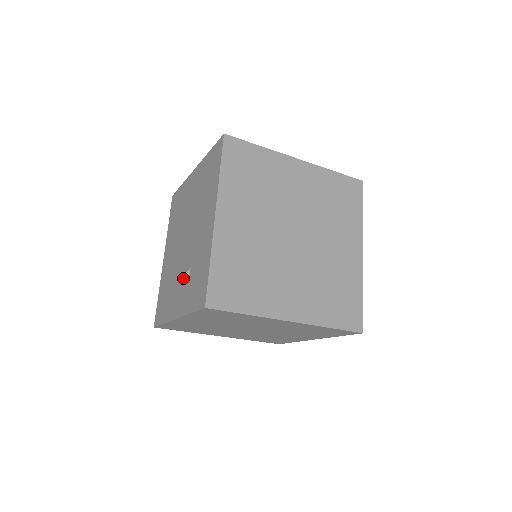
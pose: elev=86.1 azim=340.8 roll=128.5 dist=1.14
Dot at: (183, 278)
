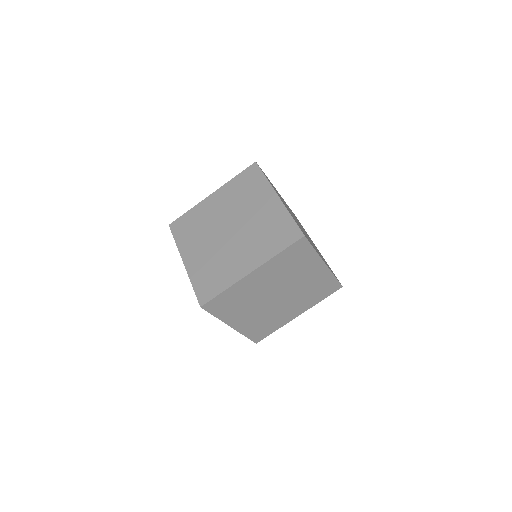
Dot at: occluded
